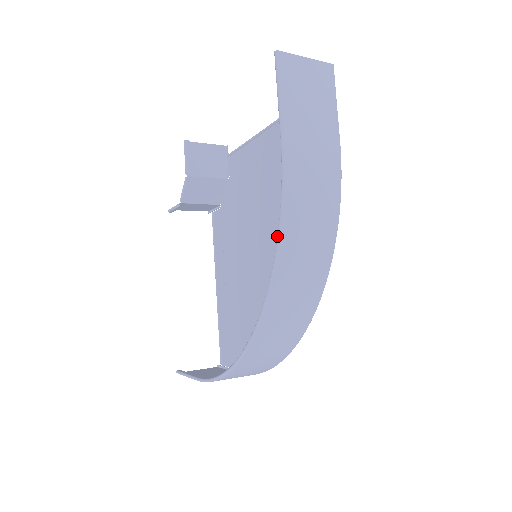
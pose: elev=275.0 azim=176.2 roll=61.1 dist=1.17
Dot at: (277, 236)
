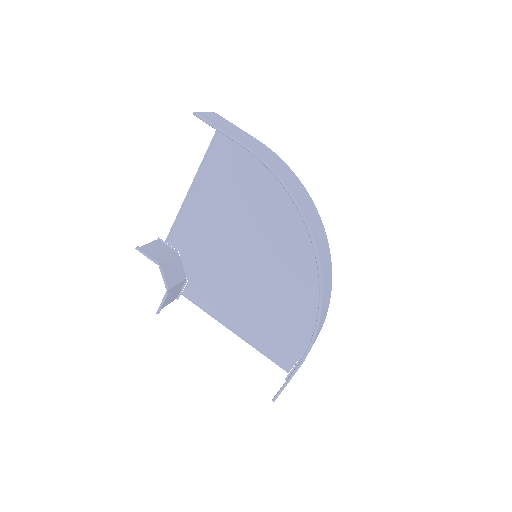
Dot at: (284, 188)
